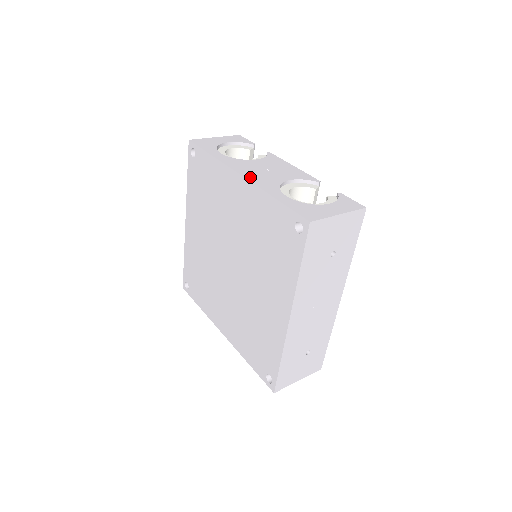
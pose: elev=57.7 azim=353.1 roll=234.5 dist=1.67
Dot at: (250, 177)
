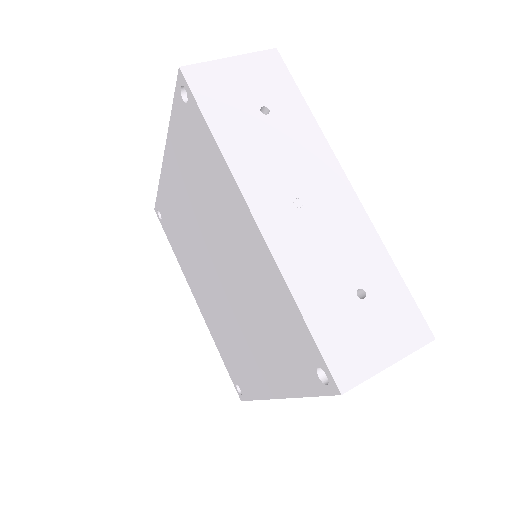
Dot at: occluded
